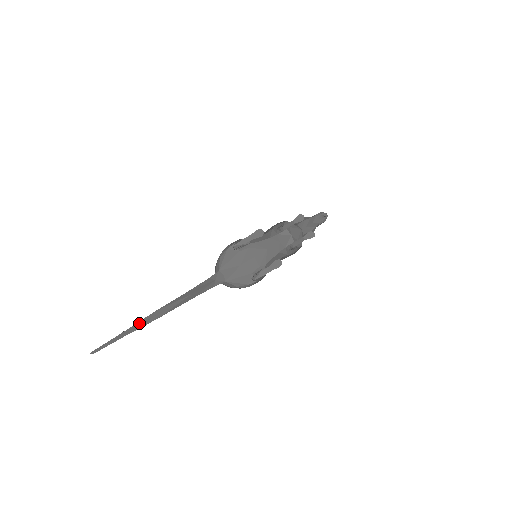
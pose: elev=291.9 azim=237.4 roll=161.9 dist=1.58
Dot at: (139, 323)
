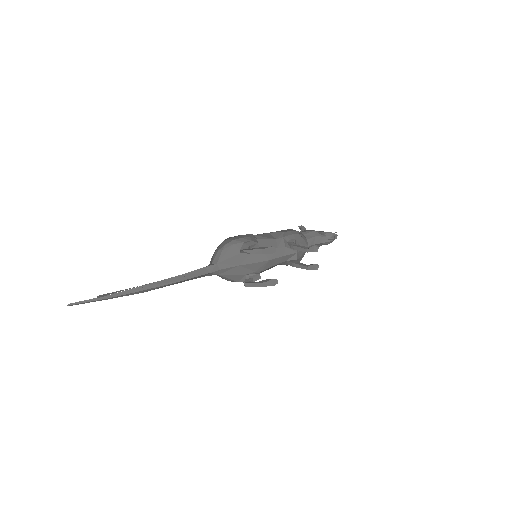
Dot at: (124, 292)
